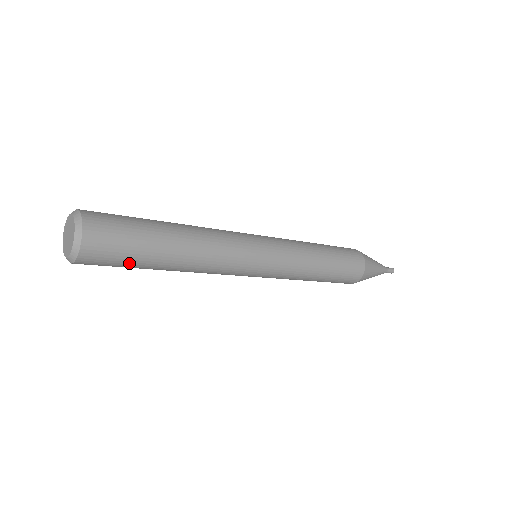
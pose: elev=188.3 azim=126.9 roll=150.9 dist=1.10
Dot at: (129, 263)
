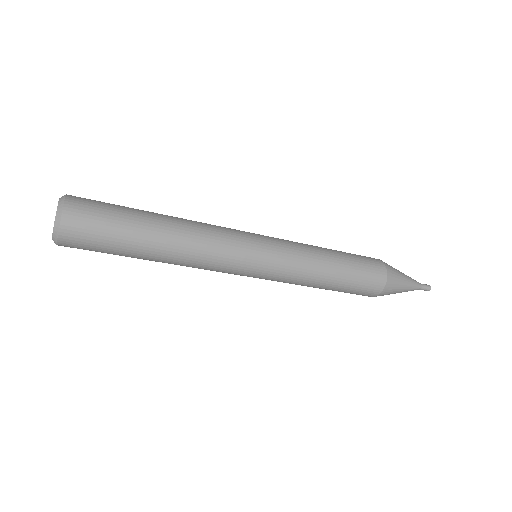
Dot at: (115, 230)
